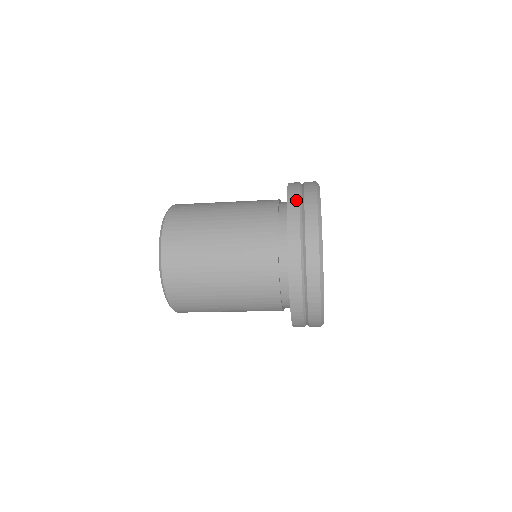
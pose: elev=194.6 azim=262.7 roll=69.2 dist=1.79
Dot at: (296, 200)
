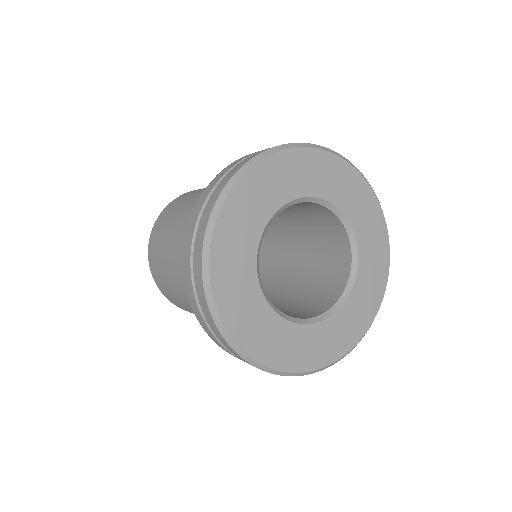
Dot at: (191, 292)
